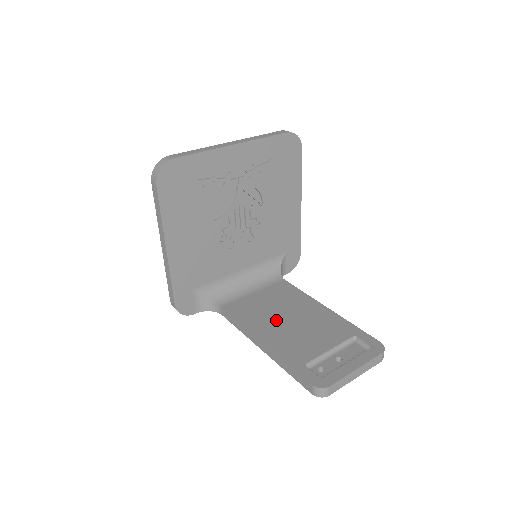
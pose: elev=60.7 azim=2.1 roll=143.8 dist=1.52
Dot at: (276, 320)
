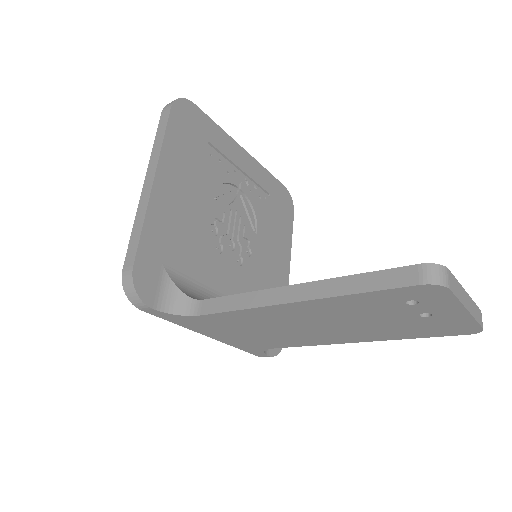
Dot at: occluded
